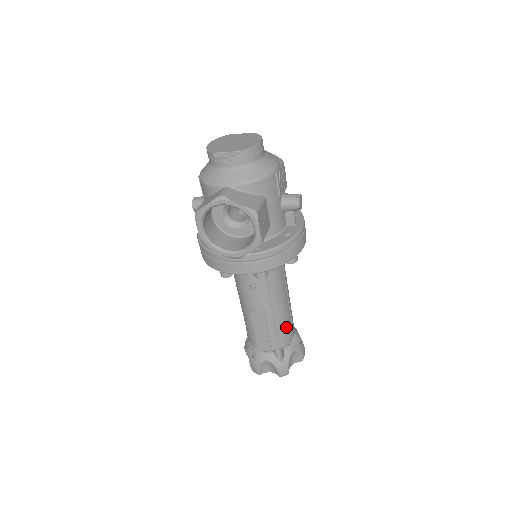
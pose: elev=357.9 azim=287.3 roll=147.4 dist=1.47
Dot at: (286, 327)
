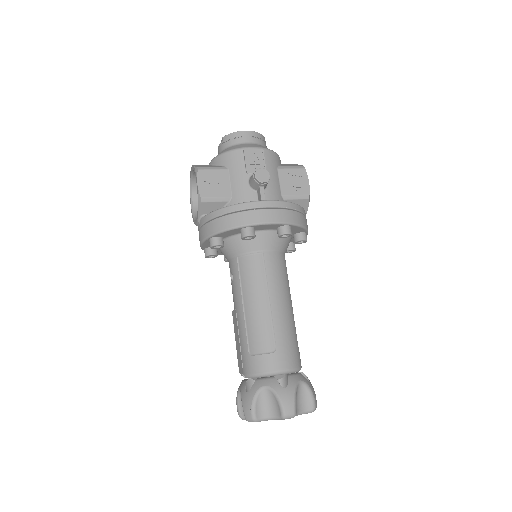
Dot at: (262, 345)
